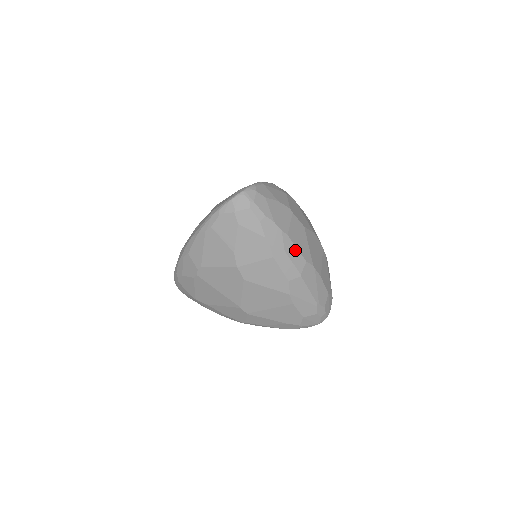
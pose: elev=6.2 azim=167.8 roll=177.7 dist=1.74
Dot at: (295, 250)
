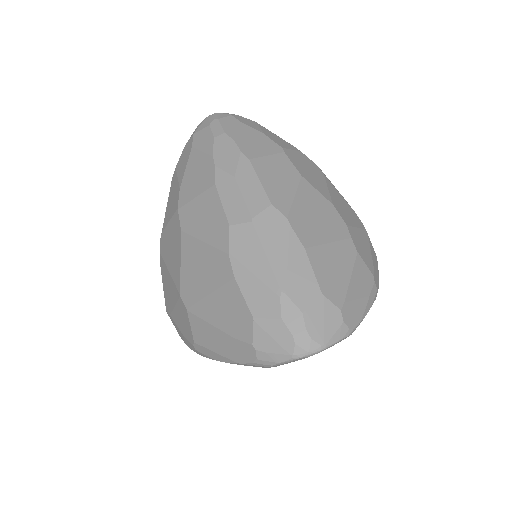
Dot at: (255, 182)
